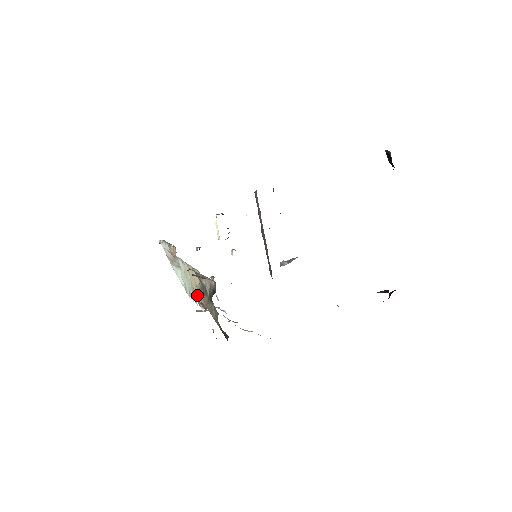
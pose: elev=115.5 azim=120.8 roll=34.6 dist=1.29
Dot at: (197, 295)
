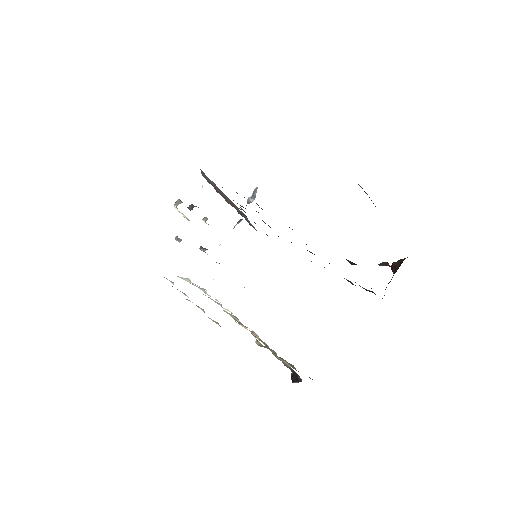
Dot at: (240, 323)
